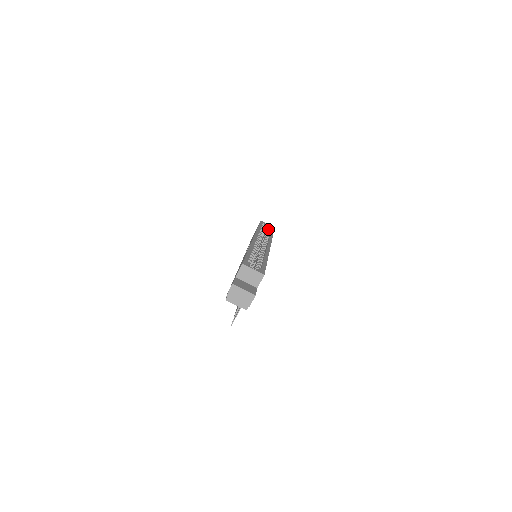
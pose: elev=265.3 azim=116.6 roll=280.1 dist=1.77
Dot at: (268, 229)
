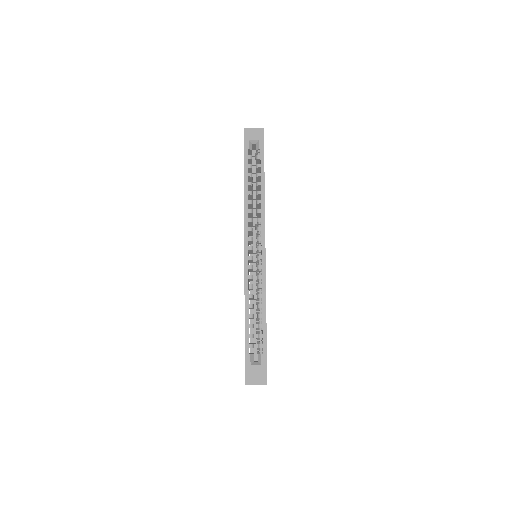
Dot at: (257, 159)
